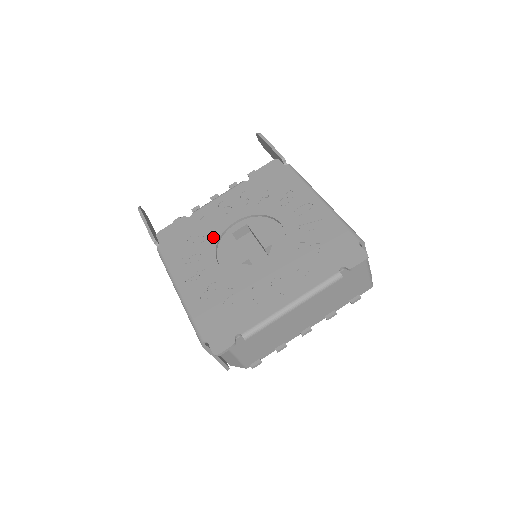
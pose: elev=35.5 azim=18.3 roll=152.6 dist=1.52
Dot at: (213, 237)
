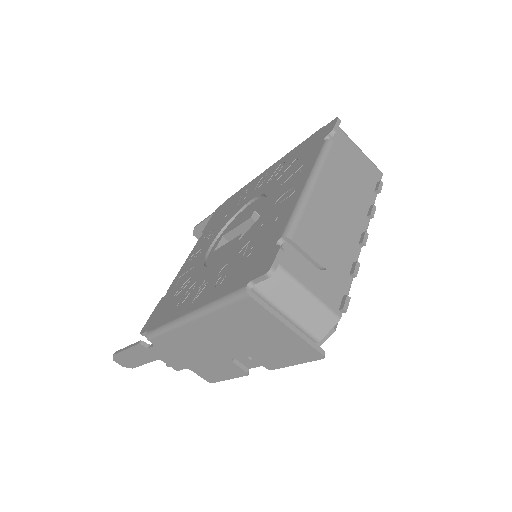
Dot at: (197, 269)
